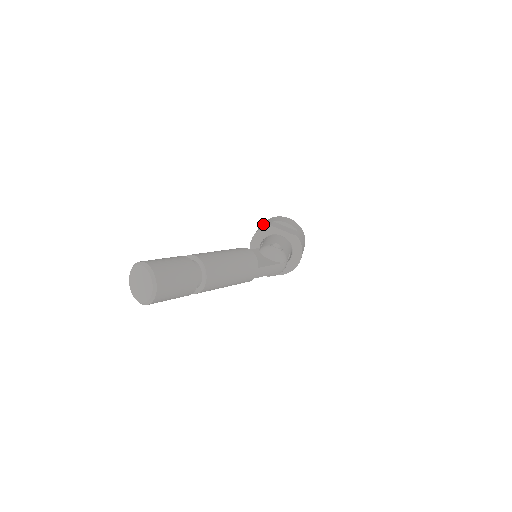
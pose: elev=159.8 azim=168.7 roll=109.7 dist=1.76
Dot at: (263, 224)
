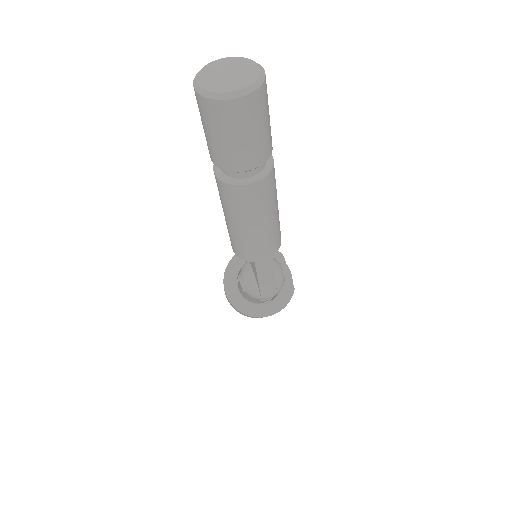
Dot at: occluded
